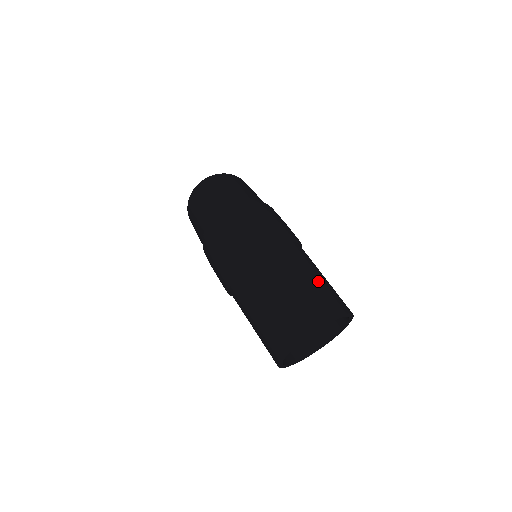
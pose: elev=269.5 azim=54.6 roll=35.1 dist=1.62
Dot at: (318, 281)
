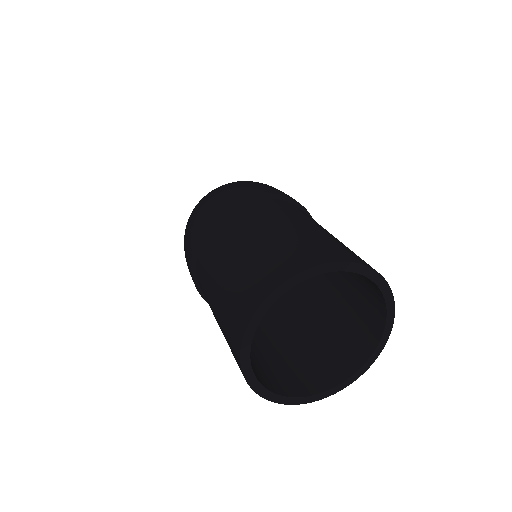
Dot at: (316, 230)
